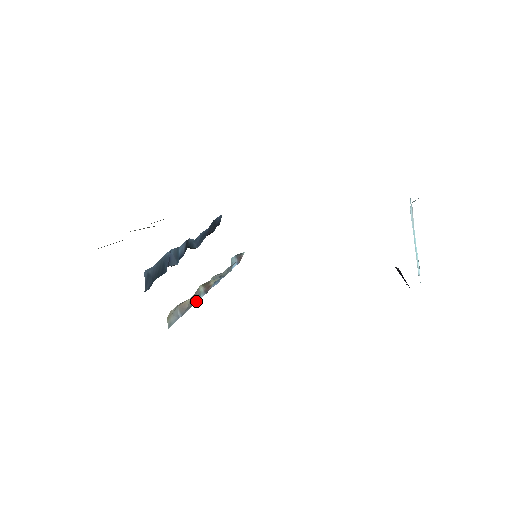
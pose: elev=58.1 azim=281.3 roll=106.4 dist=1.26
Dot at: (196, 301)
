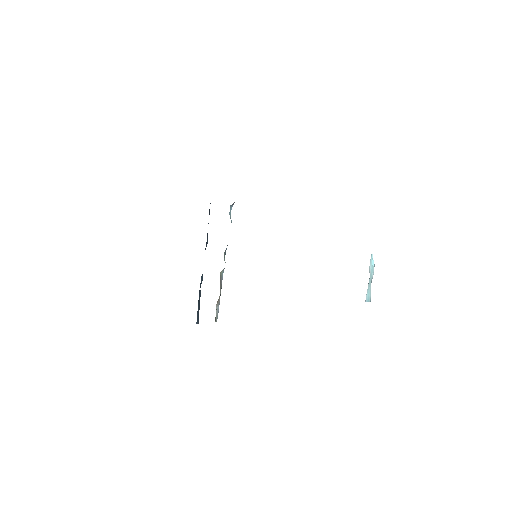
Dot at: occluded
